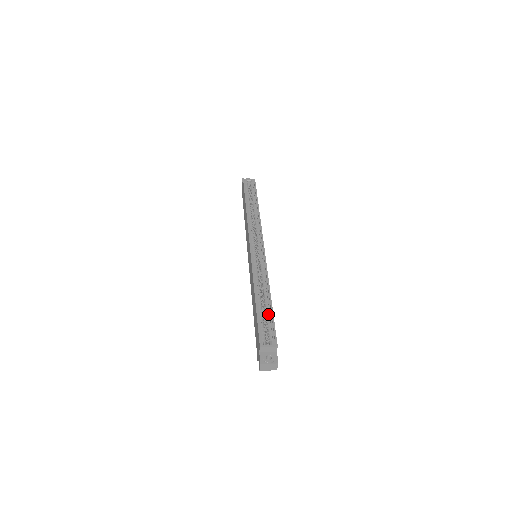
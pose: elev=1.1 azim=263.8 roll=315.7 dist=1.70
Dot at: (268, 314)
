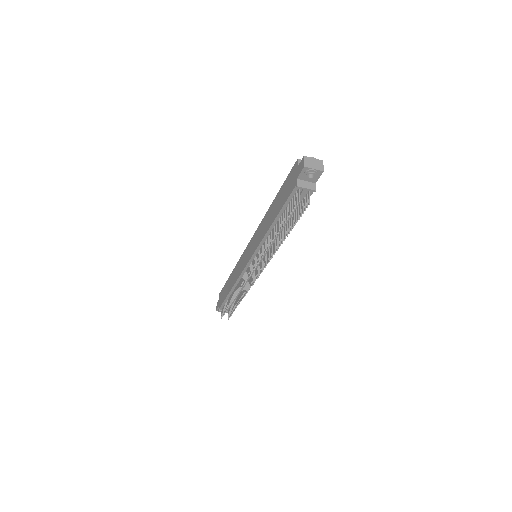
Dot at: occluded
